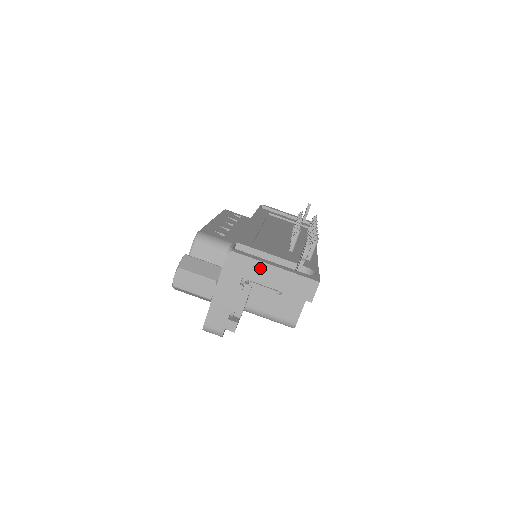
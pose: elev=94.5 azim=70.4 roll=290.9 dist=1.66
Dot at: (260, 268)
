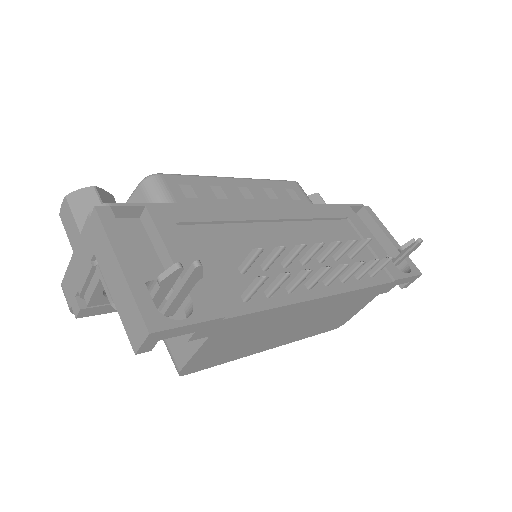
Dot at: (108, 254)
